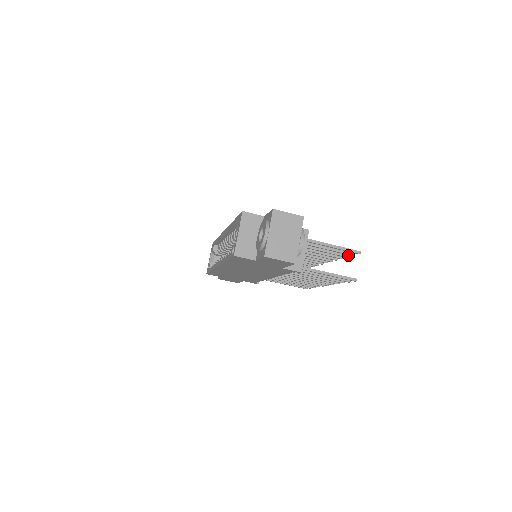
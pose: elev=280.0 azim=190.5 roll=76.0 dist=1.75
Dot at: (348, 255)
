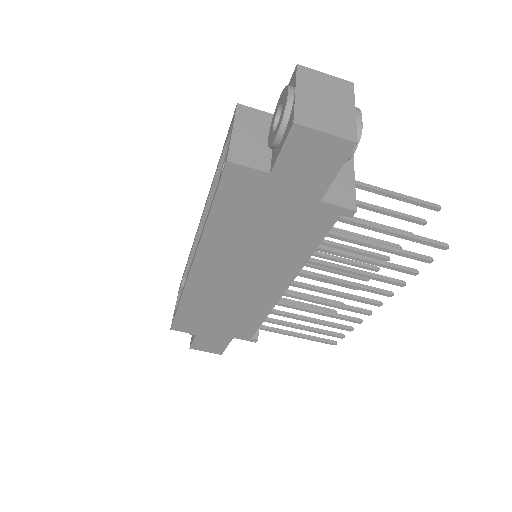
Dot at: (412, 233)
